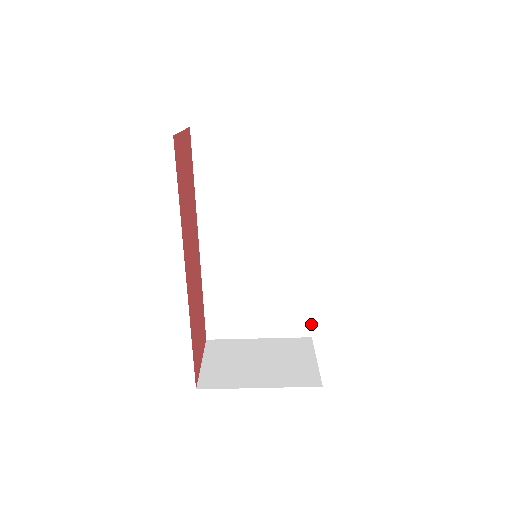
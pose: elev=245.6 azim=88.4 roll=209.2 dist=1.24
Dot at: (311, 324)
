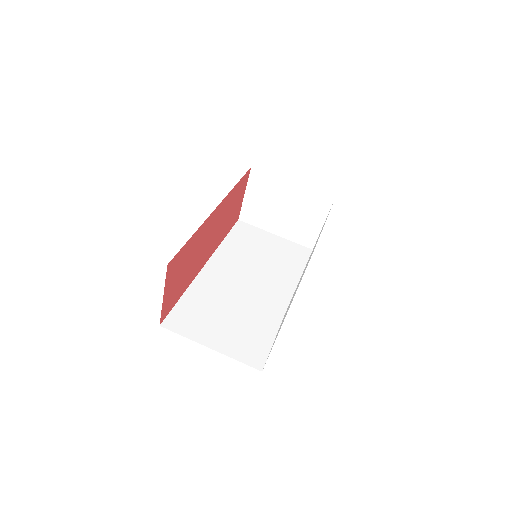
Dot at: (266, 360)
